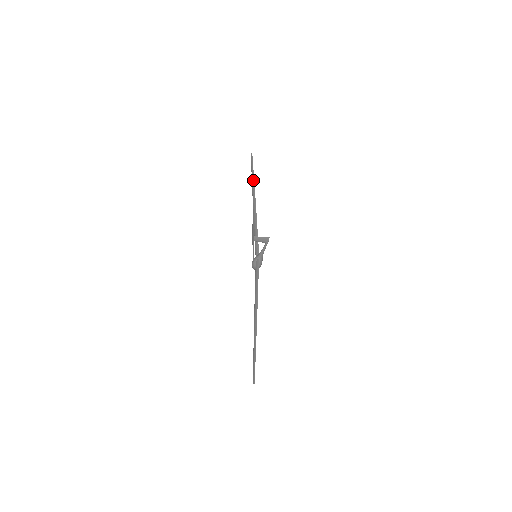
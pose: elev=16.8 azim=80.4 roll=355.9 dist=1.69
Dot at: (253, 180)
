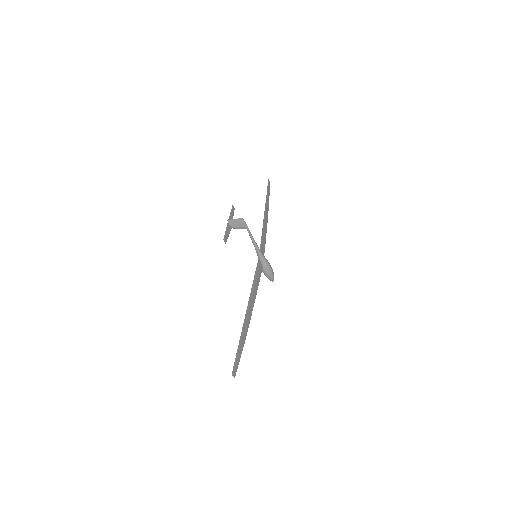
Dot at: (266, 199)
